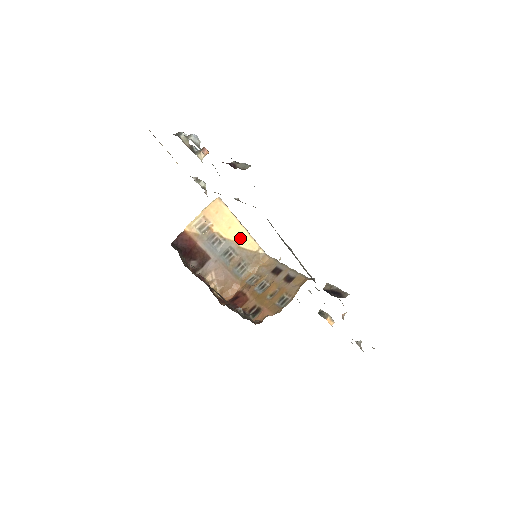
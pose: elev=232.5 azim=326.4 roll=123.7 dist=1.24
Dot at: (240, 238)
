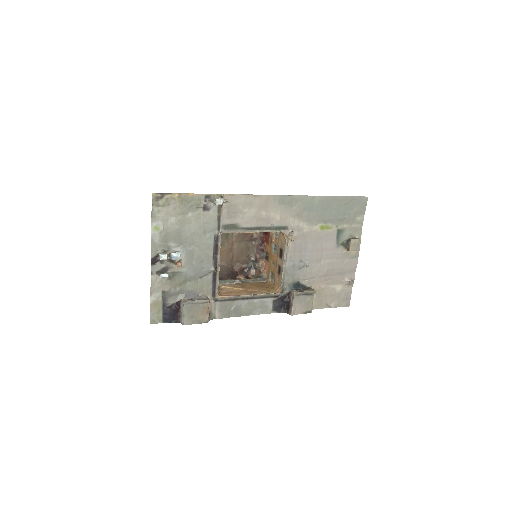
Dot at: occluded
